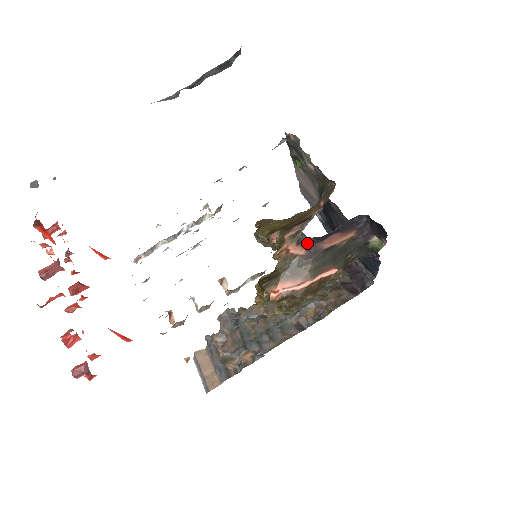
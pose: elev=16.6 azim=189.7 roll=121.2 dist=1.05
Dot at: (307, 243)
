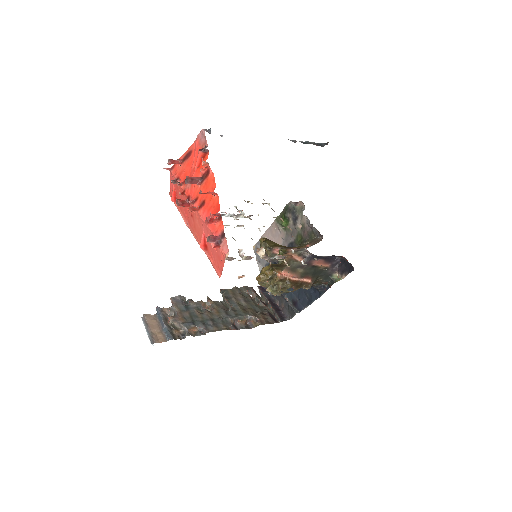
Dot at: (306, 257)
